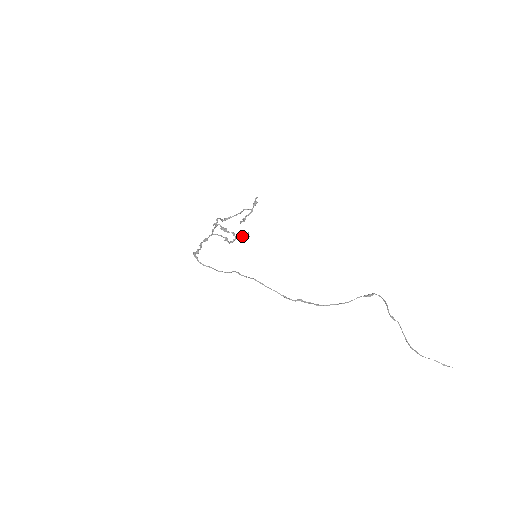
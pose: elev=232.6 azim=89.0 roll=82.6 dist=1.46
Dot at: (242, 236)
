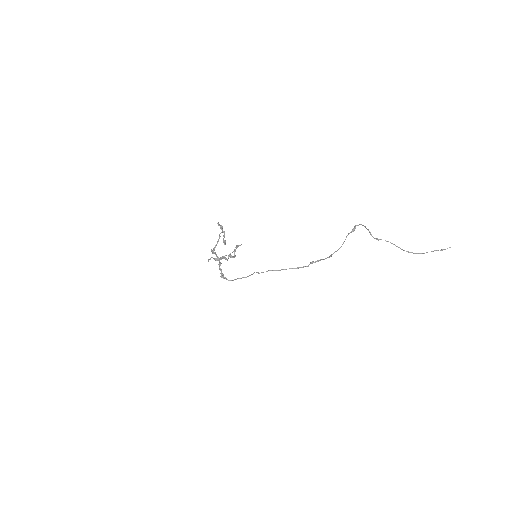
Dot at: occluded
